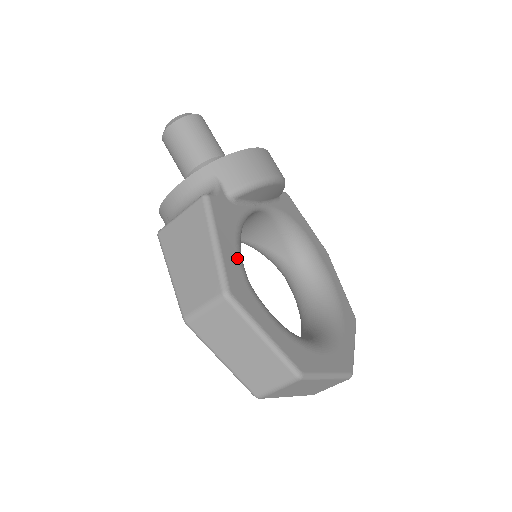
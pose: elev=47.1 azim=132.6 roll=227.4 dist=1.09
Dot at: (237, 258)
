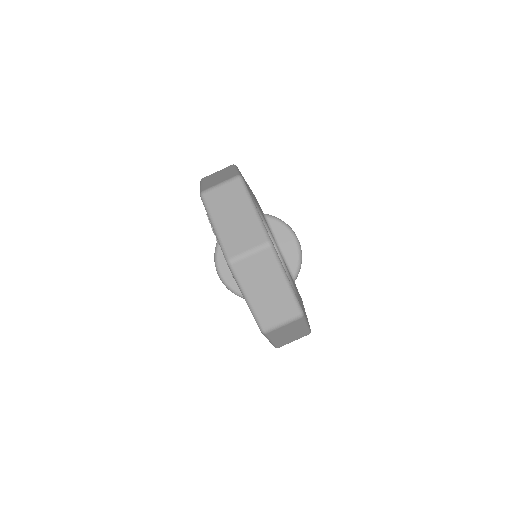
Dot at: (249, 190)
